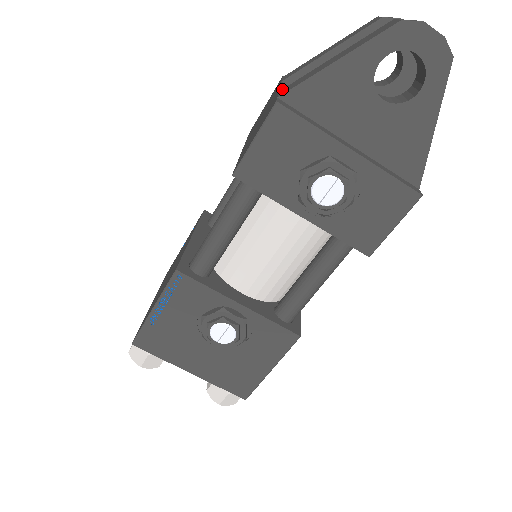
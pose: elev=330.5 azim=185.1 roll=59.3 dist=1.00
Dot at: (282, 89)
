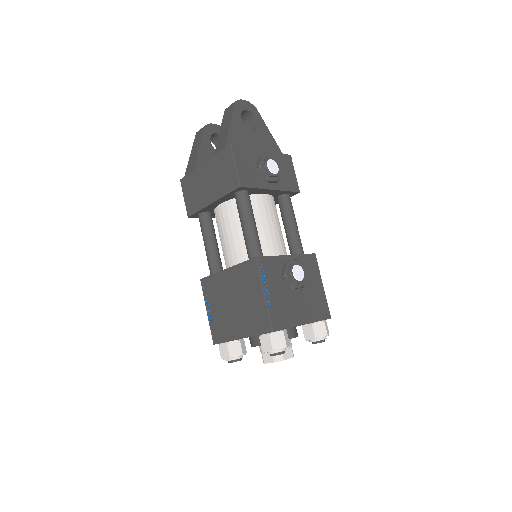
Dot at: (215, 154)
